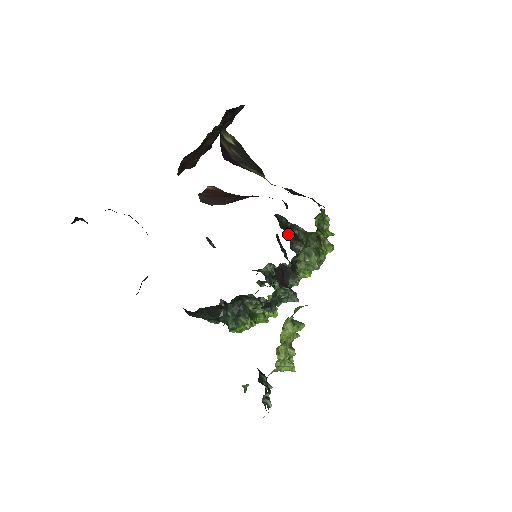
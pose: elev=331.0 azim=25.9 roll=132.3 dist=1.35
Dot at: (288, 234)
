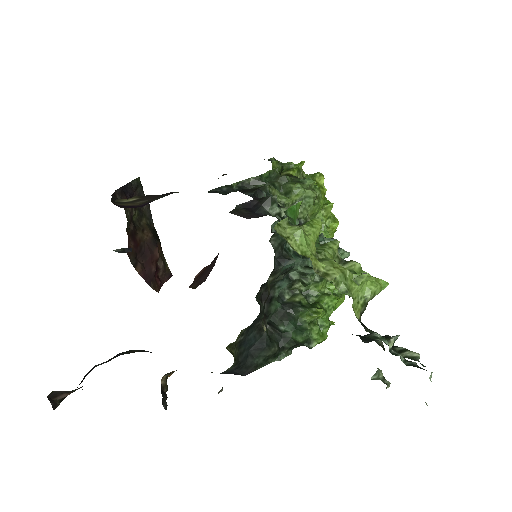
Dot at: occluded
